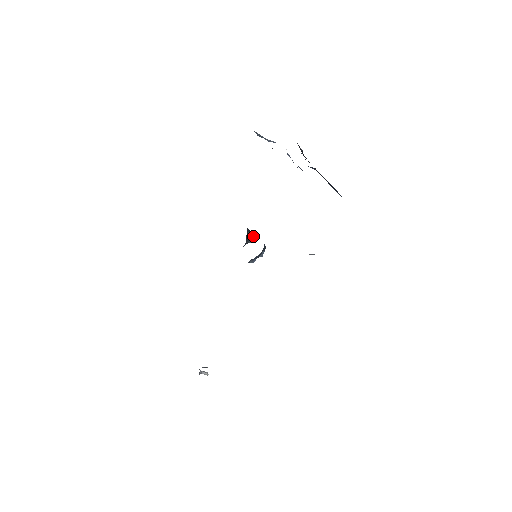
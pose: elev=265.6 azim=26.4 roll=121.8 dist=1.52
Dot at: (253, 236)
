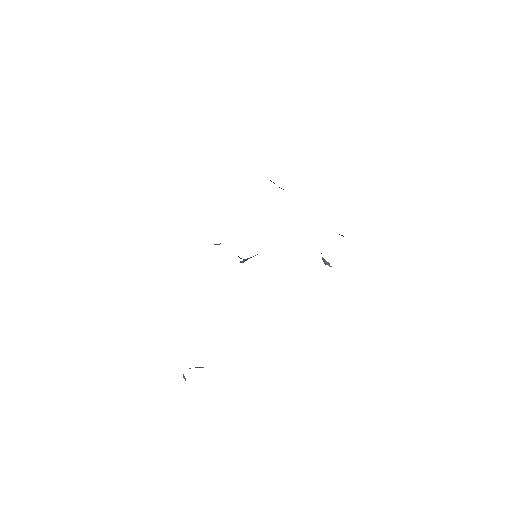
Dot at: occluded
